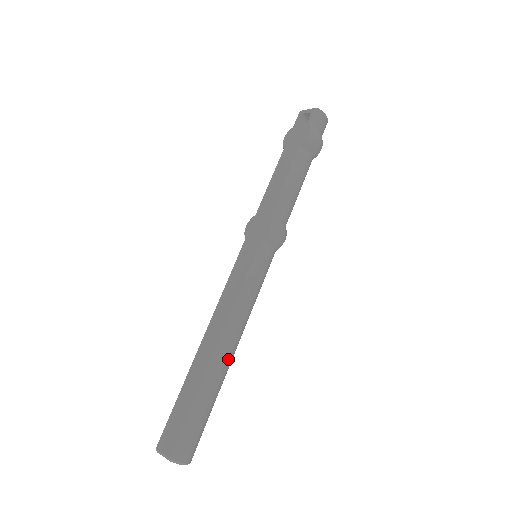
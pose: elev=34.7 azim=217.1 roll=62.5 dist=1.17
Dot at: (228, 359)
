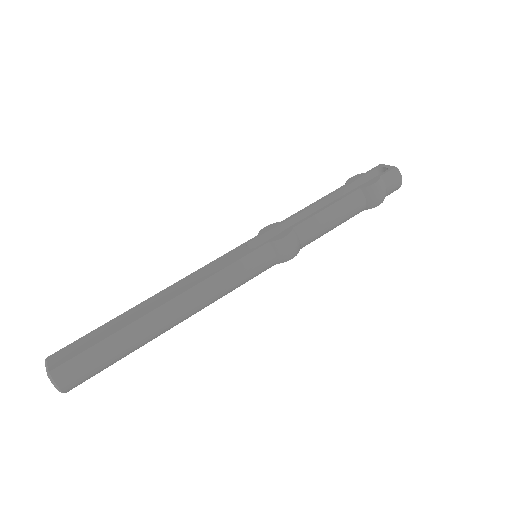
Dot at: (165, 324)
